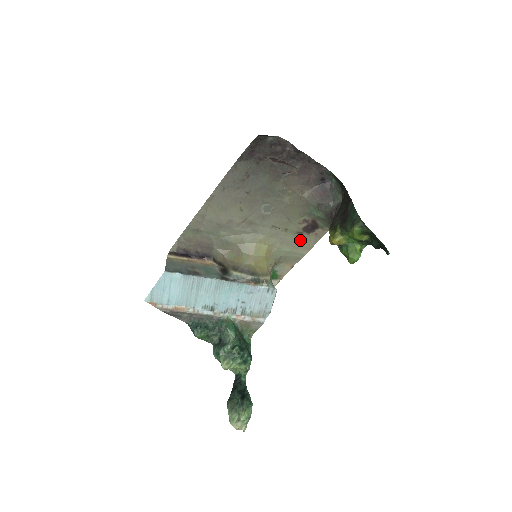
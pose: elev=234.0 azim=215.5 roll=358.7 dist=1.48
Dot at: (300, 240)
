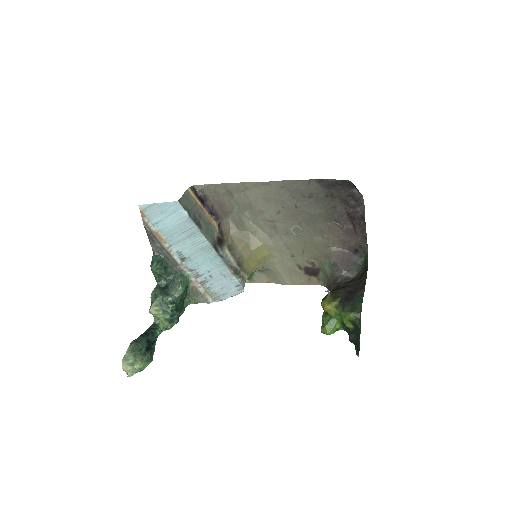
Dot at: (295, 272)
